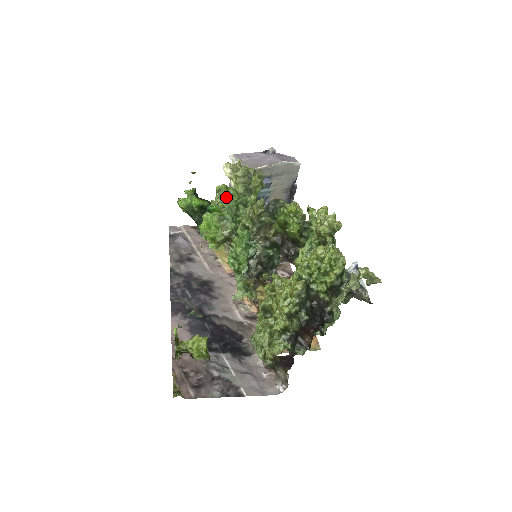
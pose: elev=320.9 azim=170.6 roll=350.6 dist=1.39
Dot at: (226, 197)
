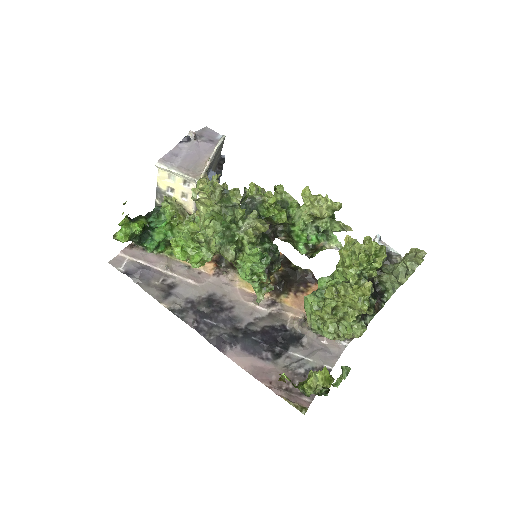
Dot at: (217, 227)
